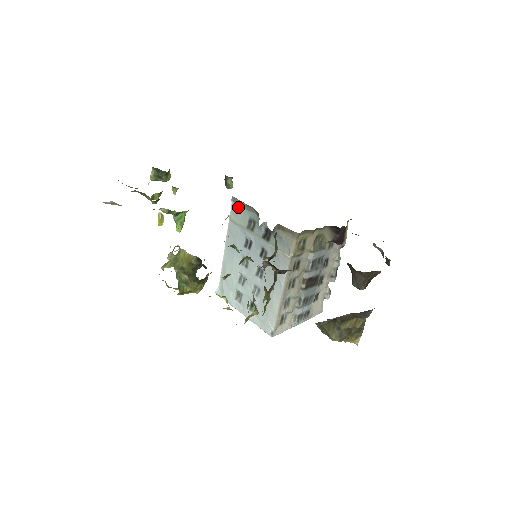
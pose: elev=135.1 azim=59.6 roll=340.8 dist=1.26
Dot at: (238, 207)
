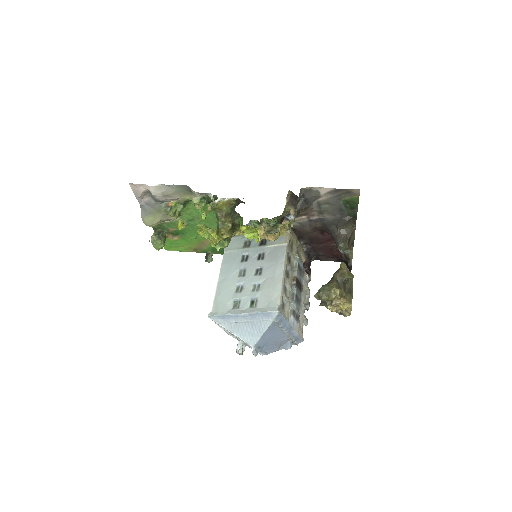
Dot at: (233, 240)
